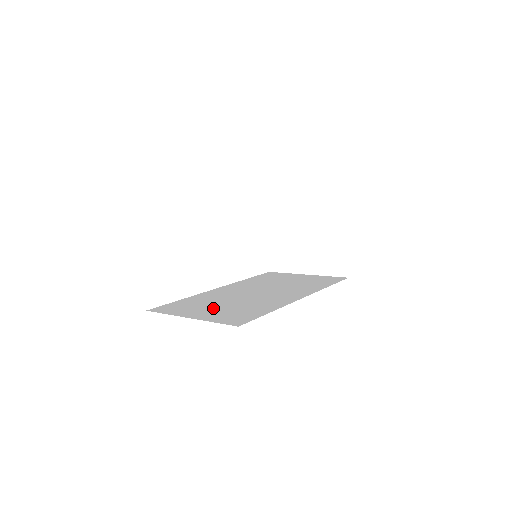
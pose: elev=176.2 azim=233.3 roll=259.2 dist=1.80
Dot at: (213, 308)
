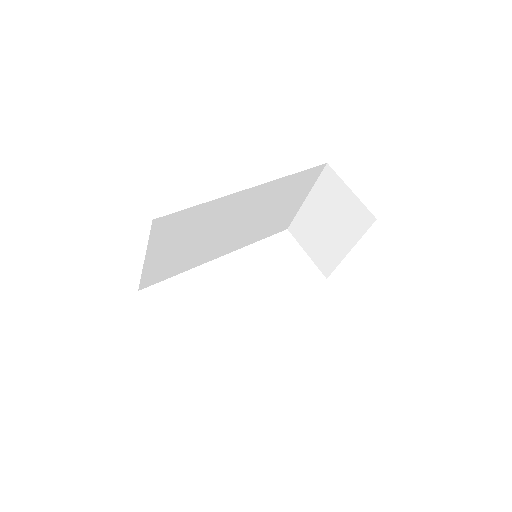
Dot at: occluded
